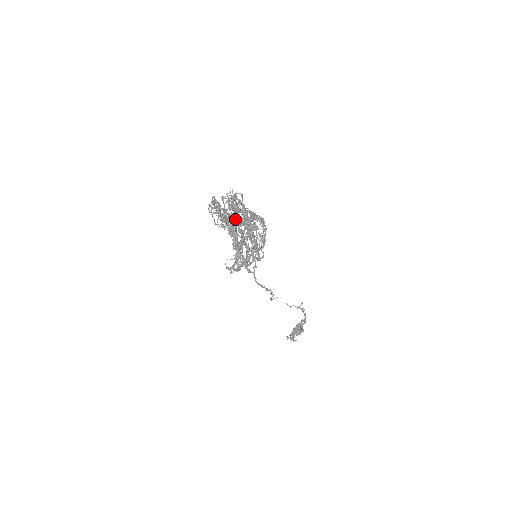
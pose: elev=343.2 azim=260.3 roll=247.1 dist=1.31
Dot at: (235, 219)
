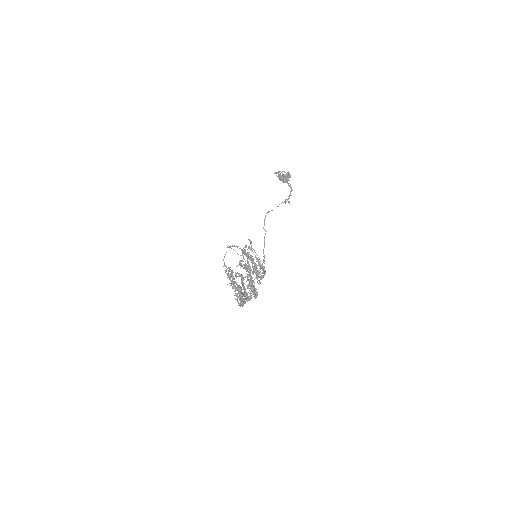
Dot at: (244, 290)
